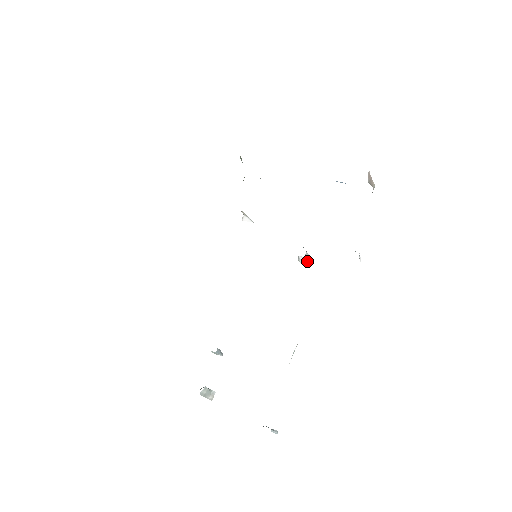
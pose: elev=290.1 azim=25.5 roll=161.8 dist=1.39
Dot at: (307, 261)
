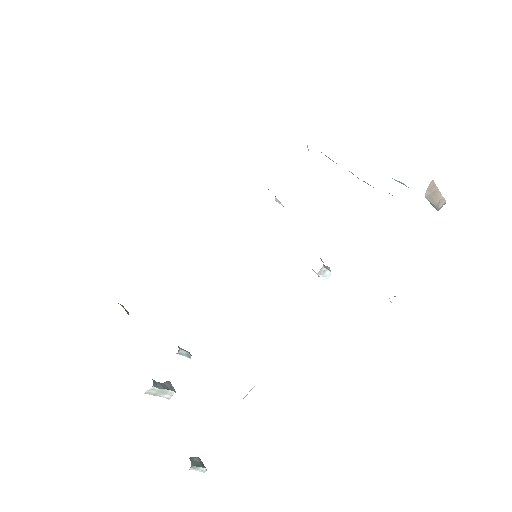
Dot at: (324, 278)
